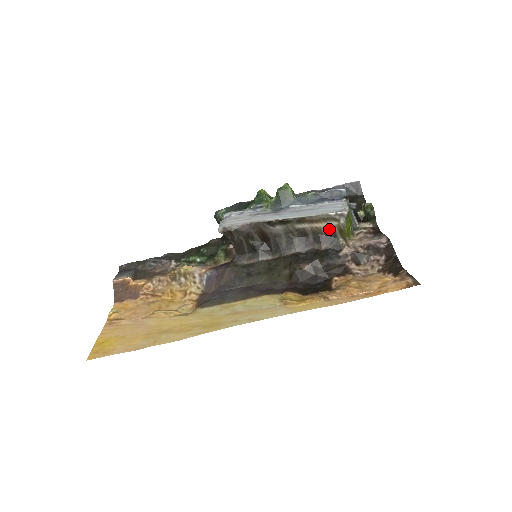
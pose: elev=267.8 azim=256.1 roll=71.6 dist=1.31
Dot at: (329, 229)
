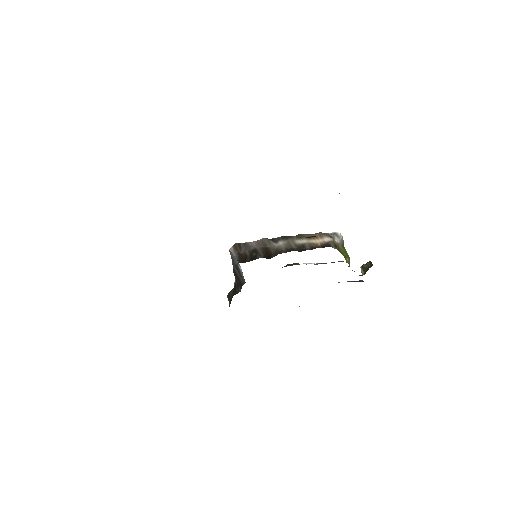
Dot at: (325, 244)
